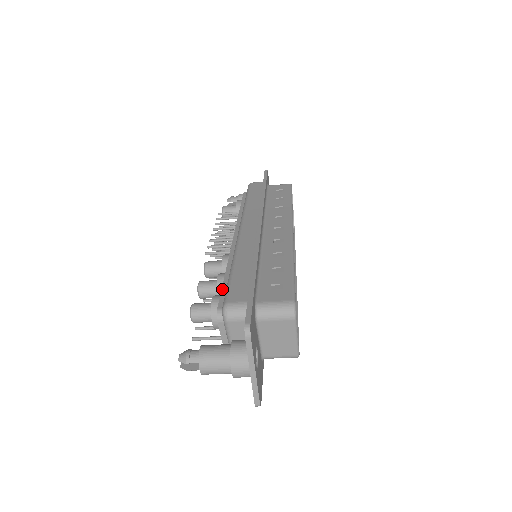
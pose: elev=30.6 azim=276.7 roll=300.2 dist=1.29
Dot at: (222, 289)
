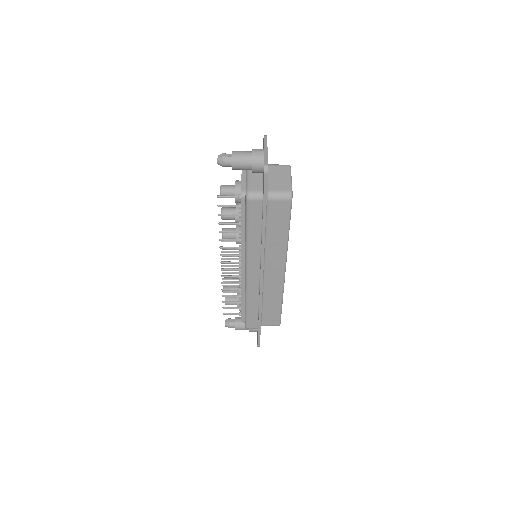
Dot at: occluded
